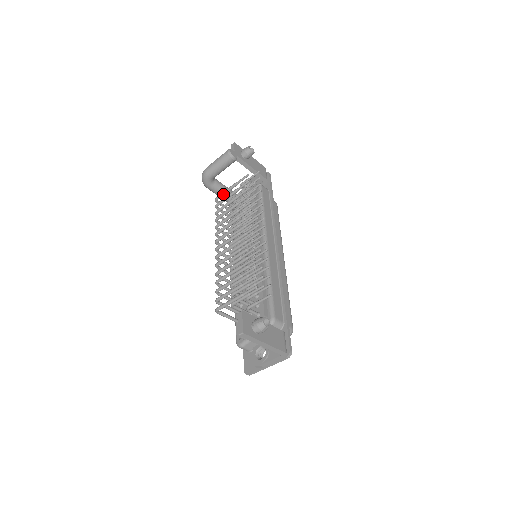
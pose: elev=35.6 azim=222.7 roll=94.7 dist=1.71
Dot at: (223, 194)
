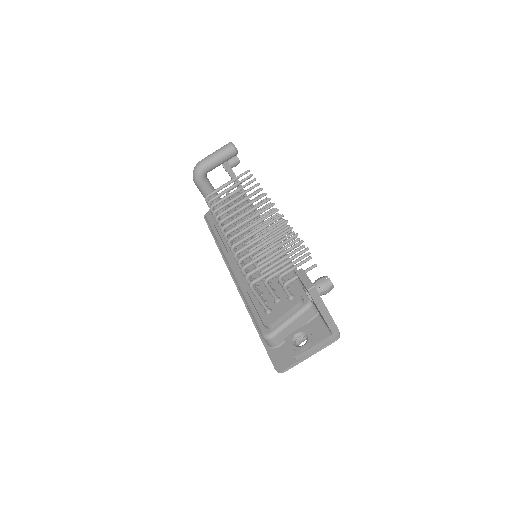
Dot at: (217, 190)
